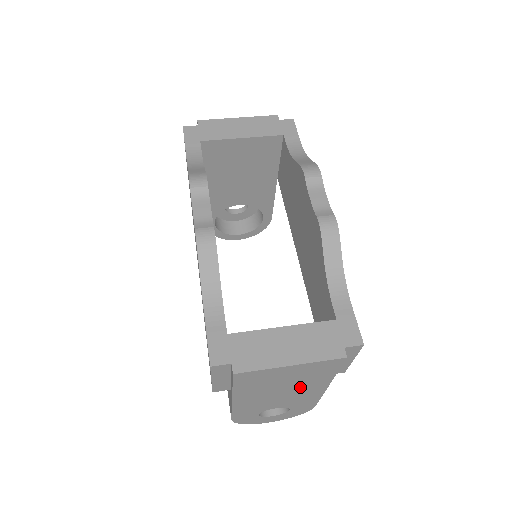
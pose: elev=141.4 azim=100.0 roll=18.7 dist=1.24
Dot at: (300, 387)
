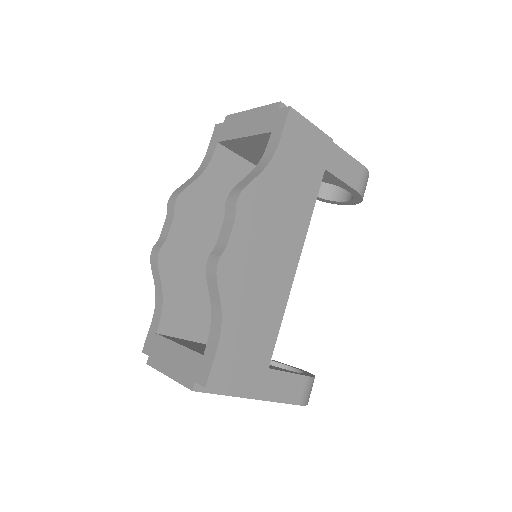
Dot at: occluded
